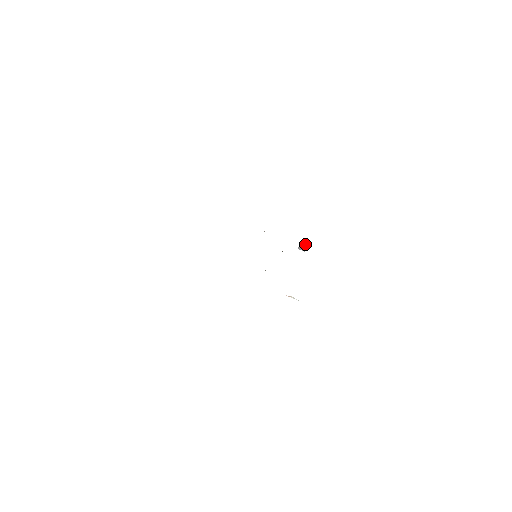
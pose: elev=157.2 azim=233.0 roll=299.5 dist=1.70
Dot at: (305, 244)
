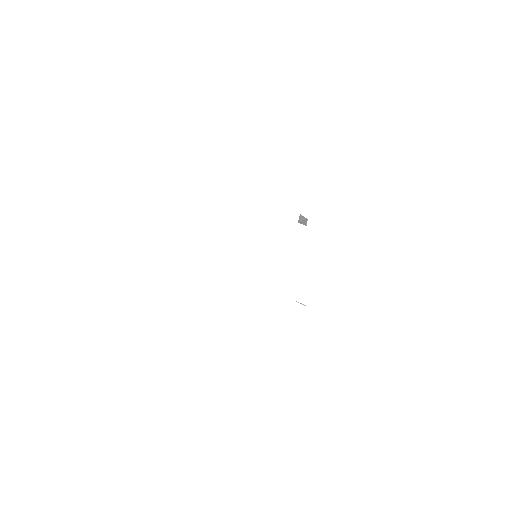
Dot at: (307, 219)
